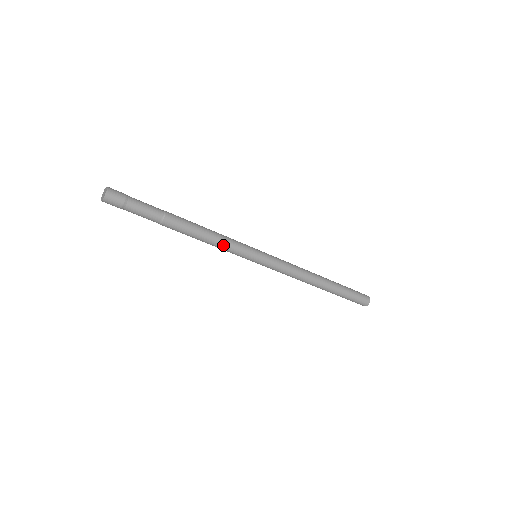
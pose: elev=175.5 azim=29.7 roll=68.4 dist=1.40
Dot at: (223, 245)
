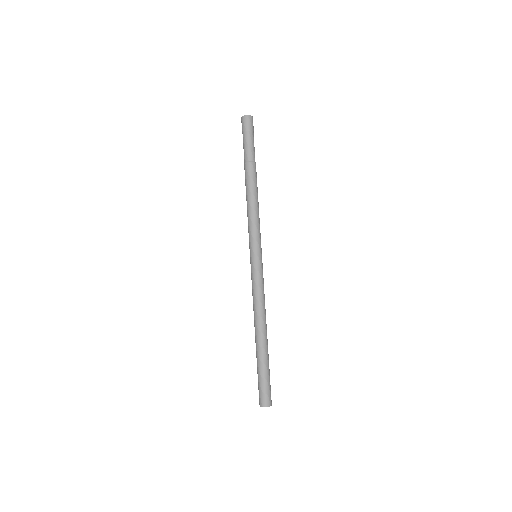
Dot at: (258, 218)
